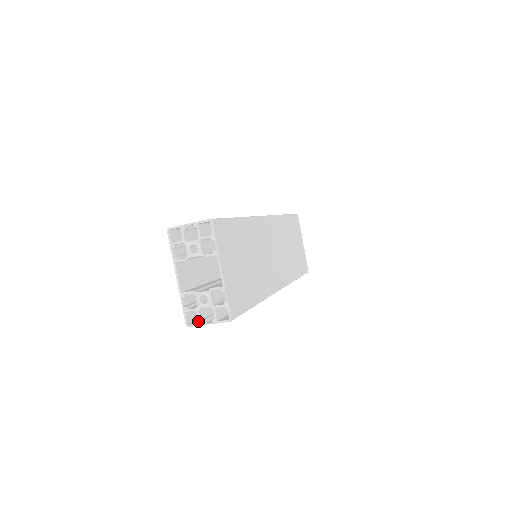
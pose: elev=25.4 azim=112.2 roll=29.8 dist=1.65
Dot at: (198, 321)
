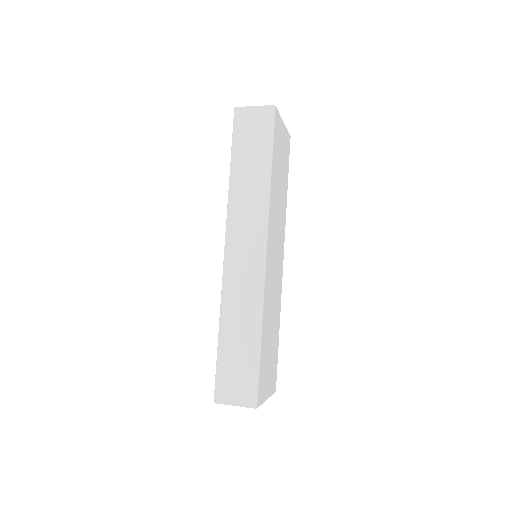
Dot at: occluded
